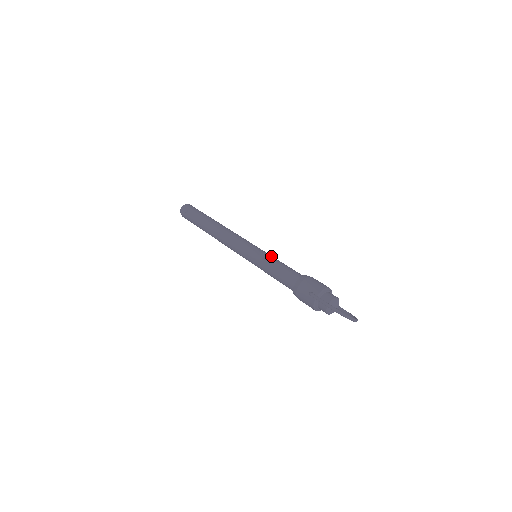
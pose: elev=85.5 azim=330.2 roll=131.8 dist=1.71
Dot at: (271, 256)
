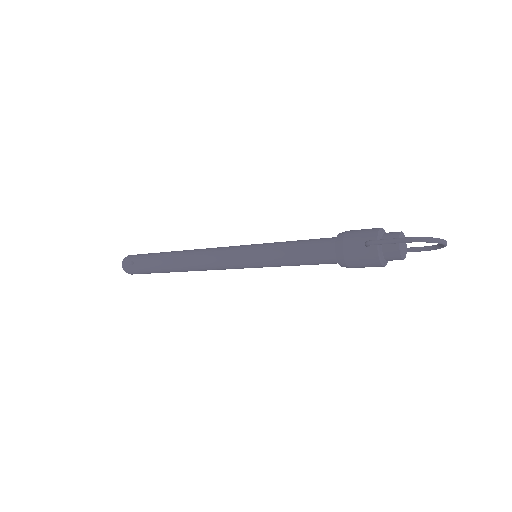
Dot at: (277, 242)
